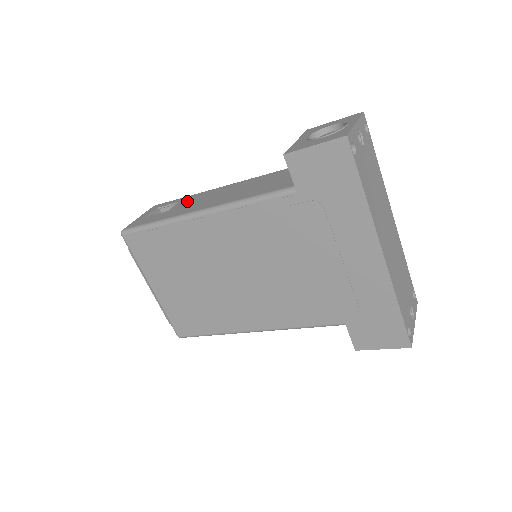
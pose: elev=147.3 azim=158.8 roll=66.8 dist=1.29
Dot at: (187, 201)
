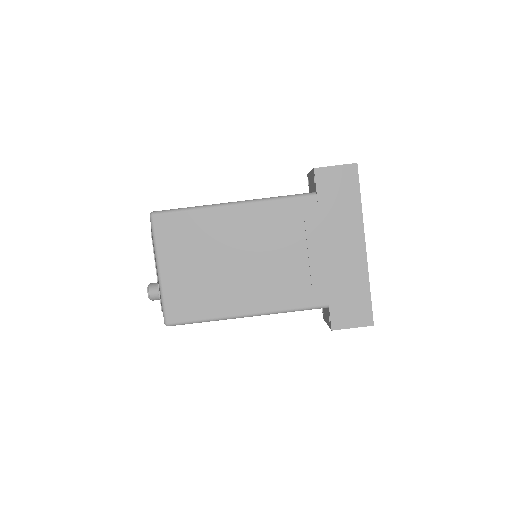
Dot at: occluded
